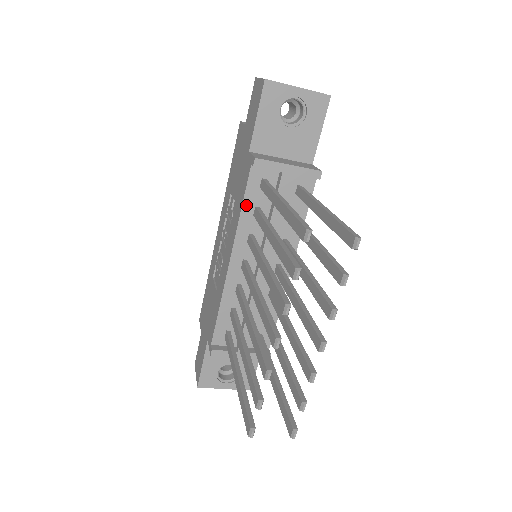
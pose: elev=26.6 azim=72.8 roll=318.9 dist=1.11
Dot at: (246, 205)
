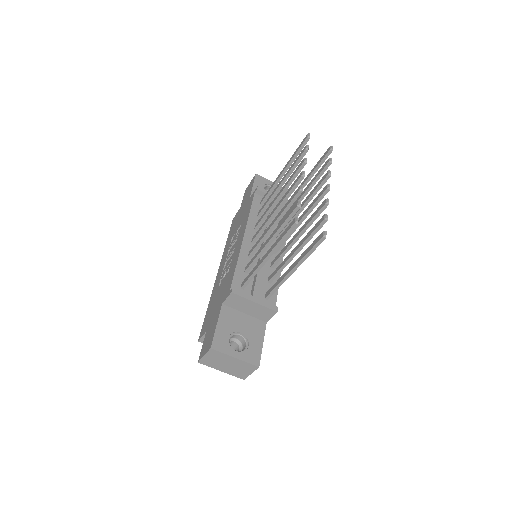
Dot at: (253, 210)
